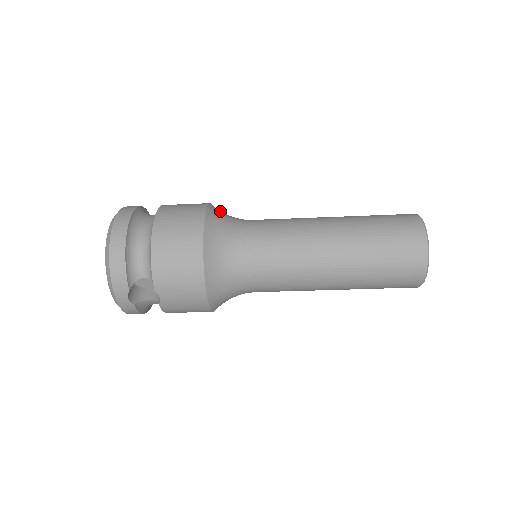
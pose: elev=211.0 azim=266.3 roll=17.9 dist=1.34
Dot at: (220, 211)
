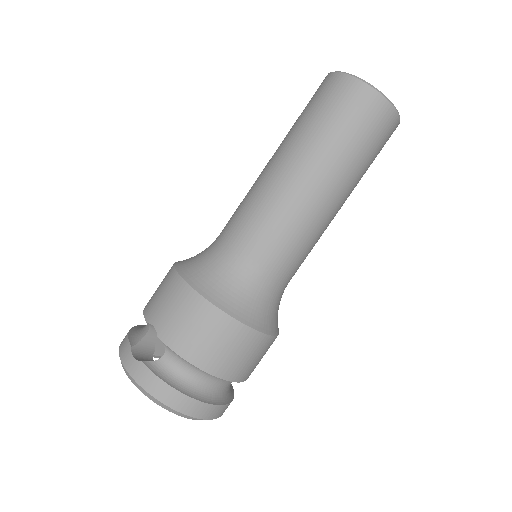
Dot at: occluded
